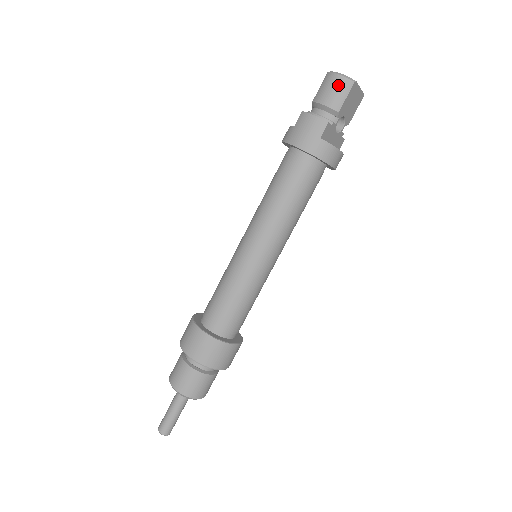
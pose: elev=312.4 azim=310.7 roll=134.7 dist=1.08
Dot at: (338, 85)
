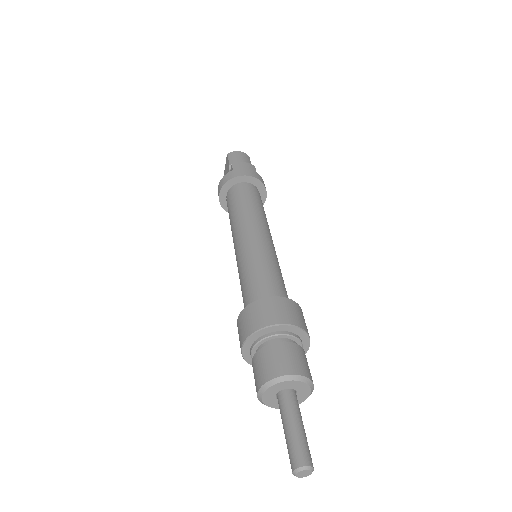
Dot at: (243, 155)
